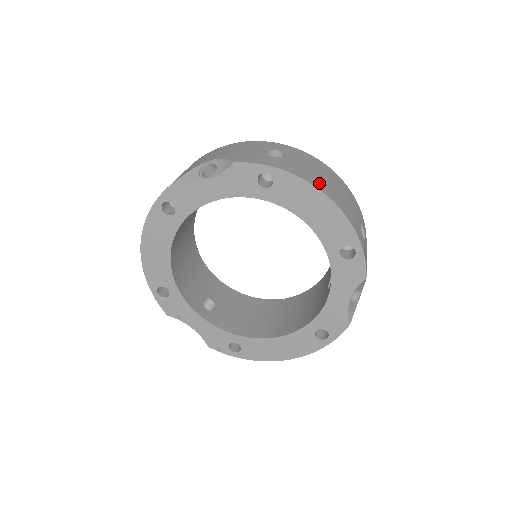
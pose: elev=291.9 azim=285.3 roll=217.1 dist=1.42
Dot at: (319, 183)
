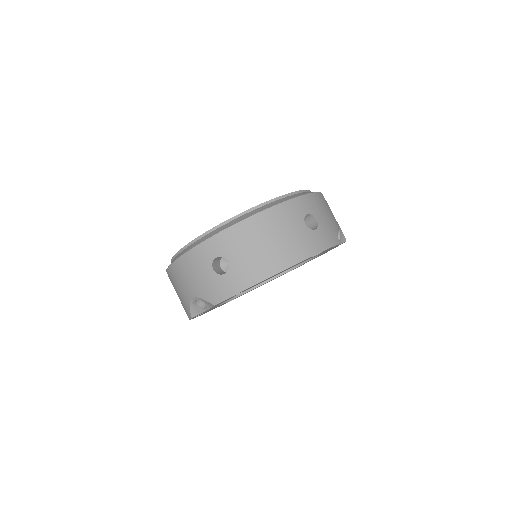
Dot at: (268, 265)
